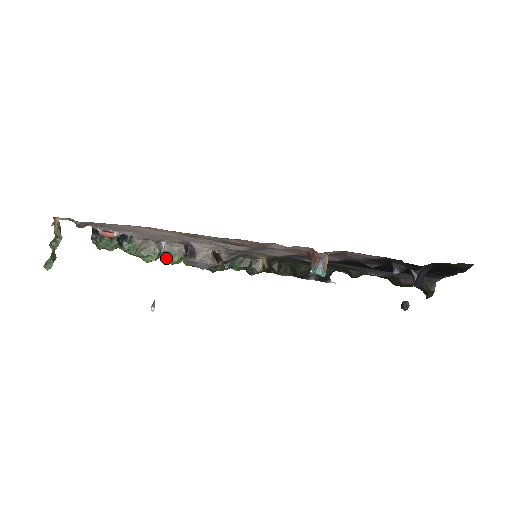
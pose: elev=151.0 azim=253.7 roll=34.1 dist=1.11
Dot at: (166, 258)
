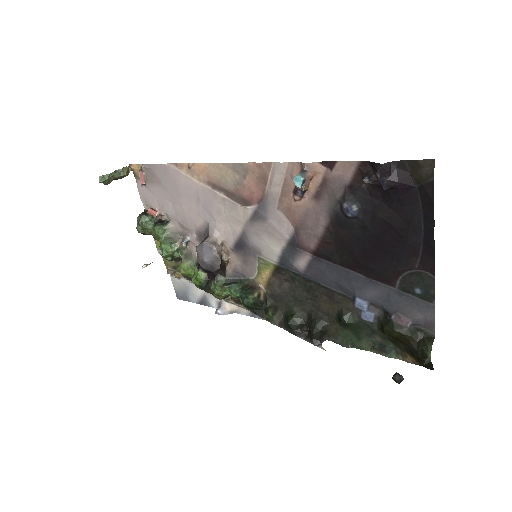
Dot at: (180, 264)
